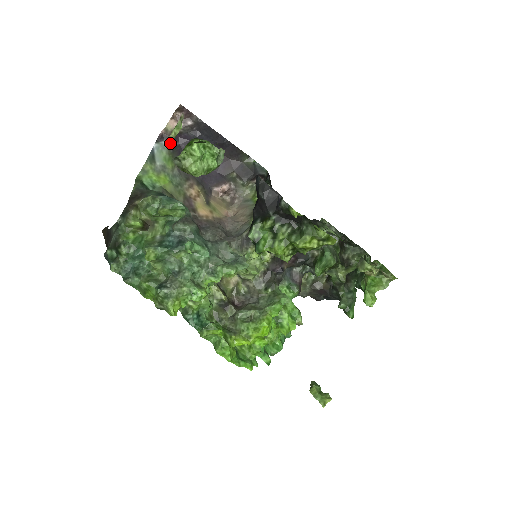
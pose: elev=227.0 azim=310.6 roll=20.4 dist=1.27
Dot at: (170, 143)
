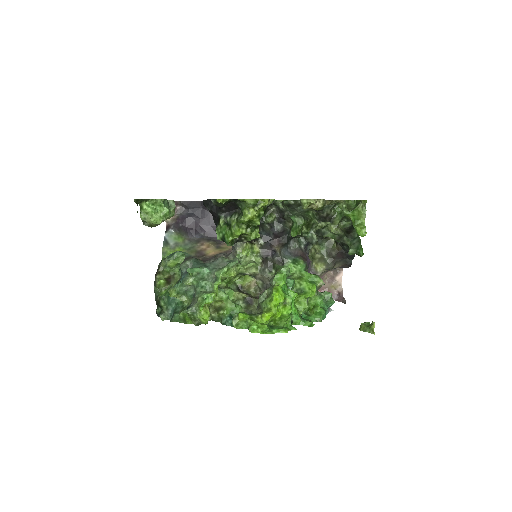
Dot at: (175, 228)
